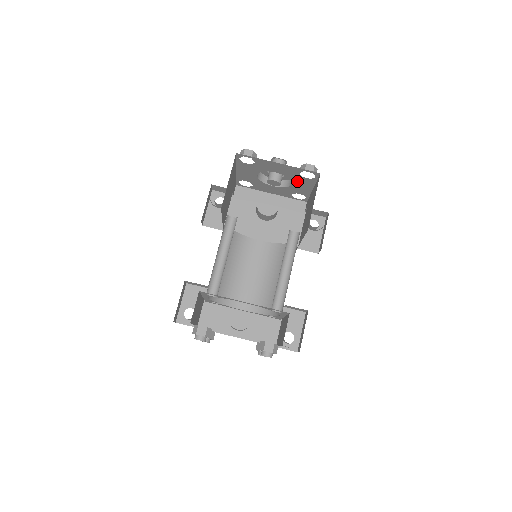
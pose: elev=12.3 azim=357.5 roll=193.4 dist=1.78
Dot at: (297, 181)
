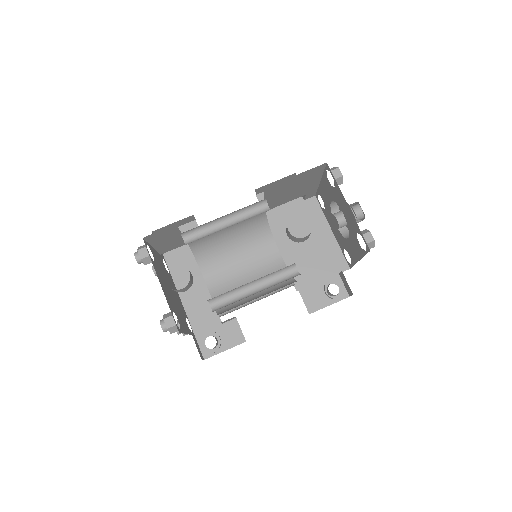
Dot at: (353, 239)
